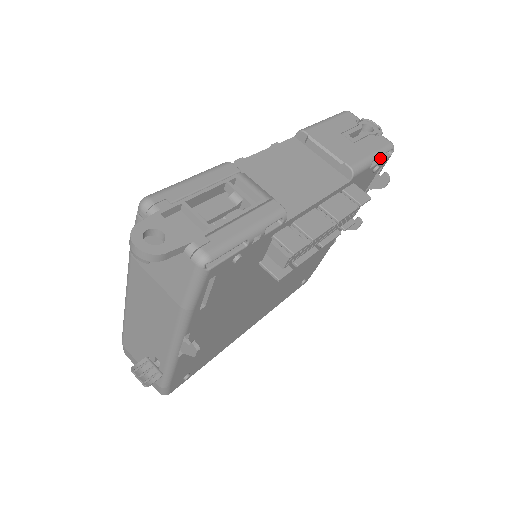
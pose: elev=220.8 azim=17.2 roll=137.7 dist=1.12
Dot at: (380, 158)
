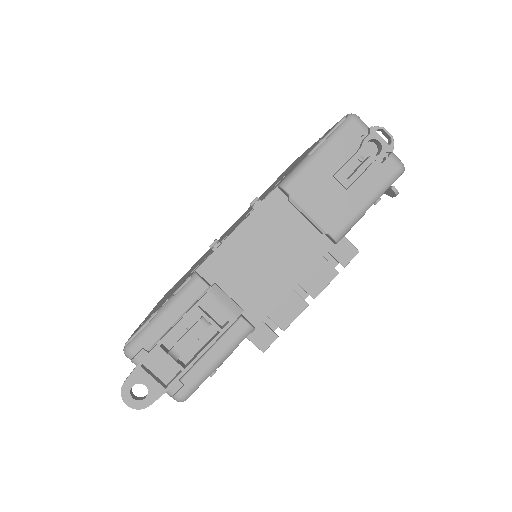
Dot at: occluded
